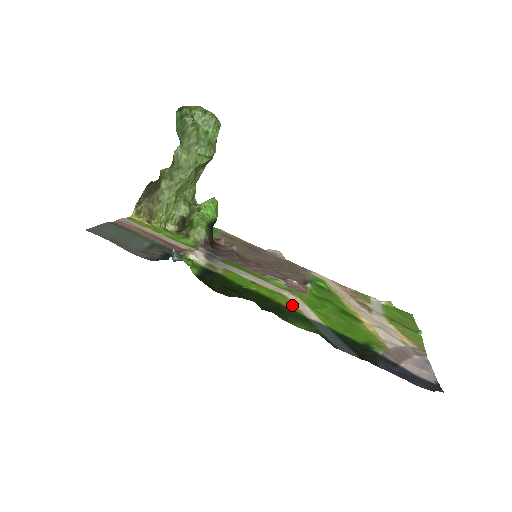
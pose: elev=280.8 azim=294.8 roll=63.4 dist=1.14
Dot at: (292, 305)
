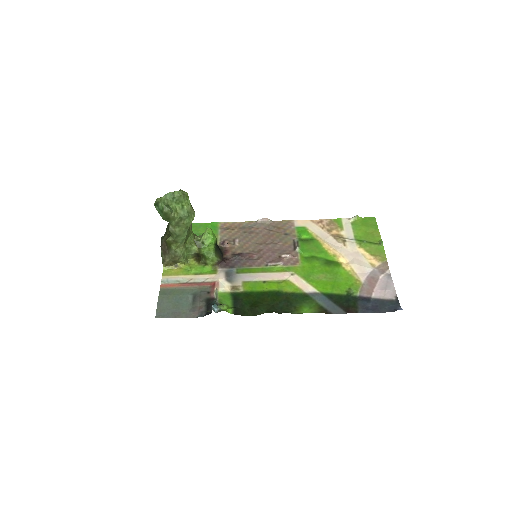
Dot at: (294, 287)
